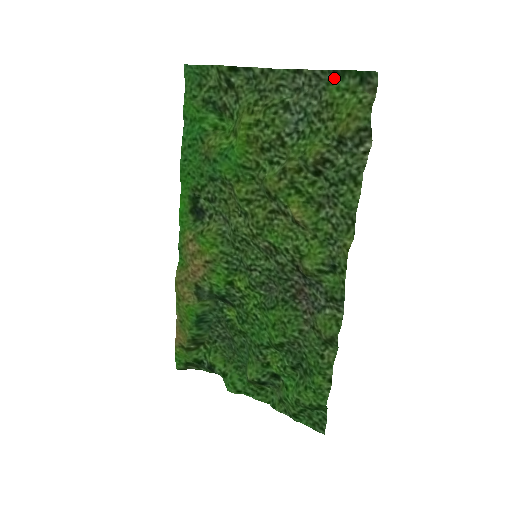
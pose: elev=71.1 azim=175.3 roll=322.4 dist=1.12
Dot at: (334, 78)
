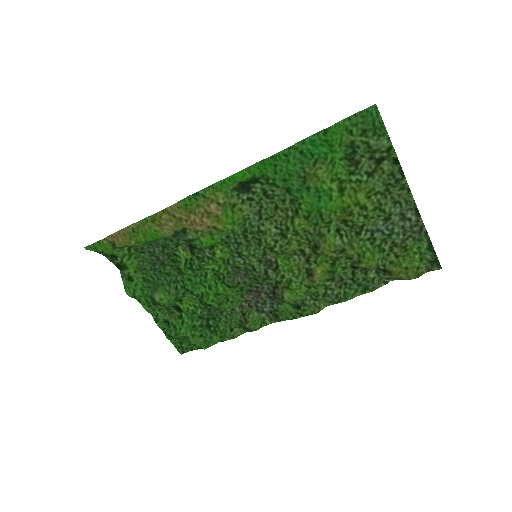
Dot at: (426, 244)
